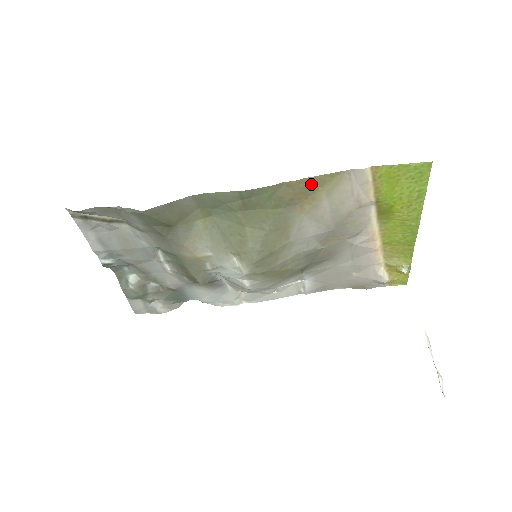
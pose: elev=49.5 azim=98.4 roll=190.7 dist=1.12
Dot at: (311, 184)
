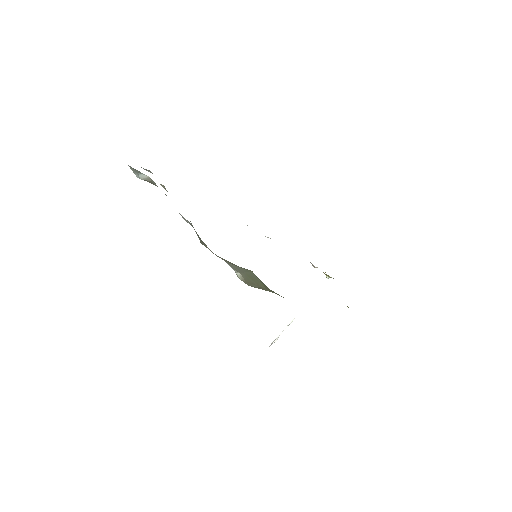
Dot at: occluded
